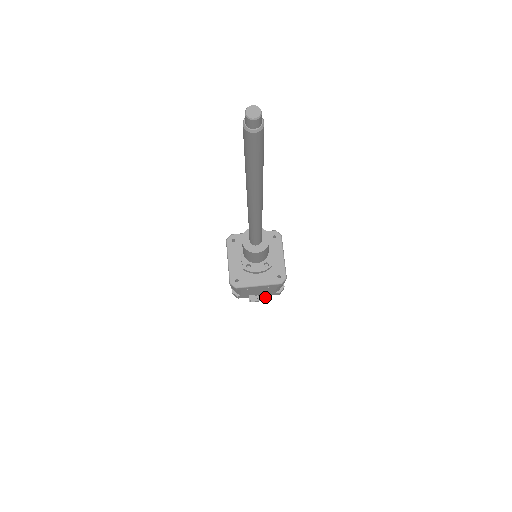
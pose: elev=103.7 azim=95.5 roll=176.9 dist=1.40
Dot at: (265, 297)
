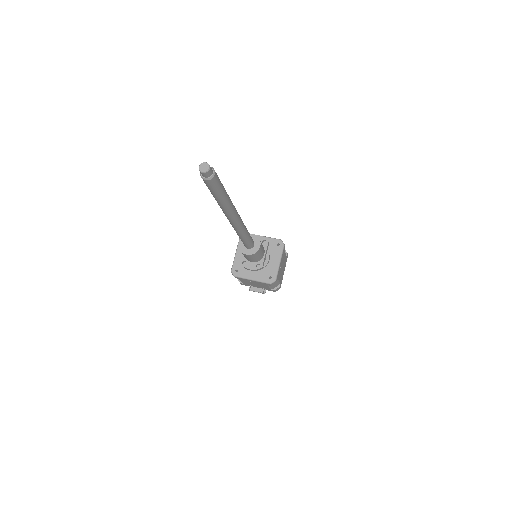
Dot at: (261, 290)
